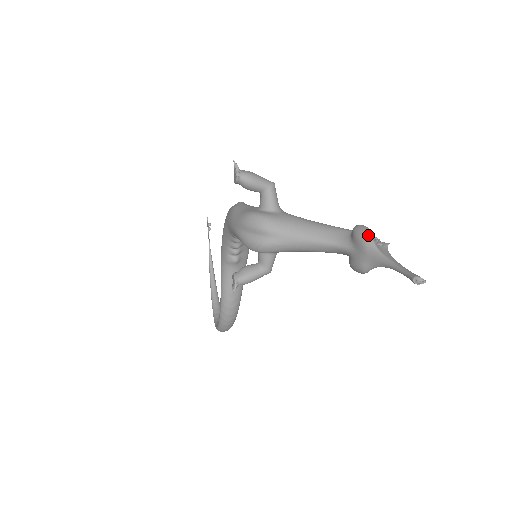
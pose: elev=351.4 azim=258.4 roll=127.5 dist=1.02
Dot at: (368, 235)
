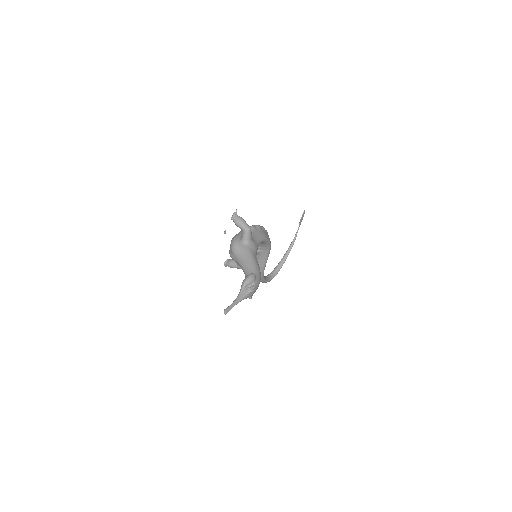
Dot at: (245, 281)
